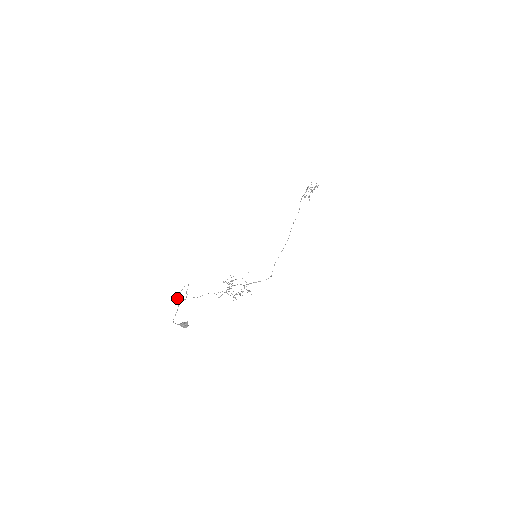
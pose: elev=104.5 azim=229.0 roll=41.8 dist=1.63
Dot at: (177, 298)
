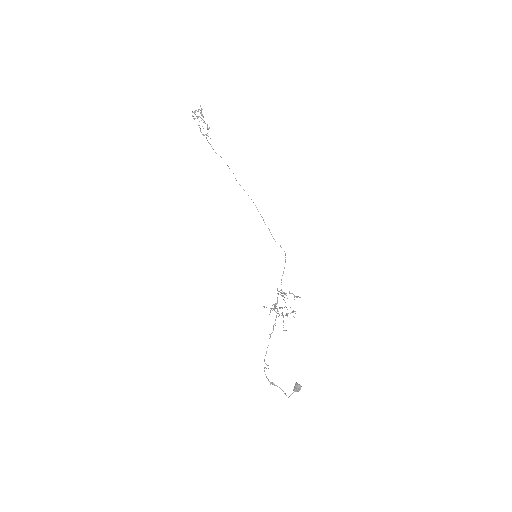
Dot at: (270, 384)
